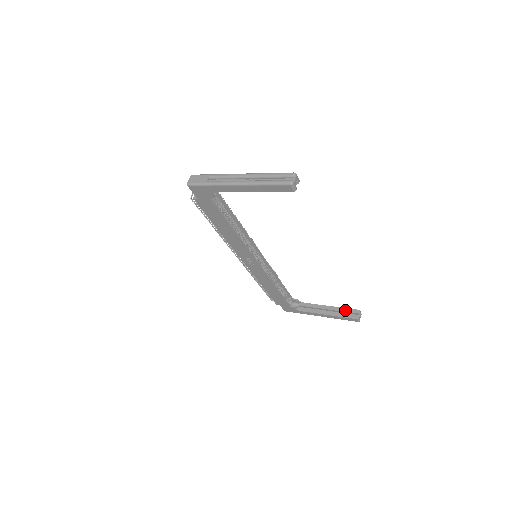
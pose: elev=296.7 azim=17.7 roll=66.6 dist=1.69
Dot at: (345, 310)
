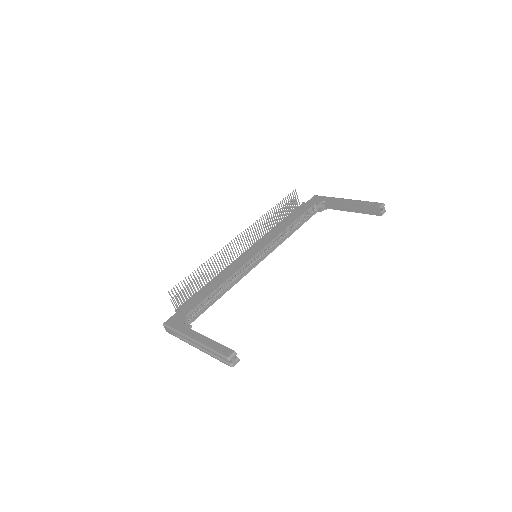
Dot at: (366, 208)
